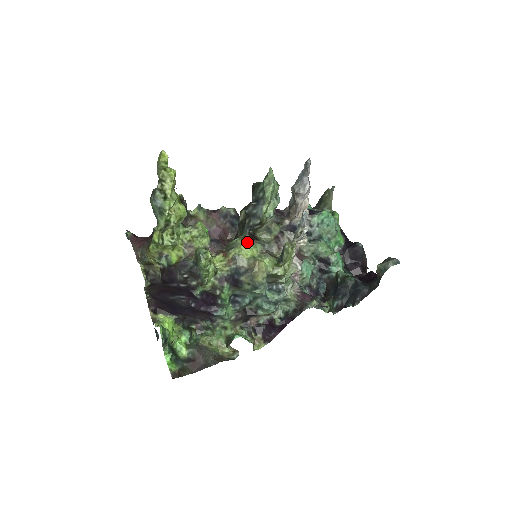
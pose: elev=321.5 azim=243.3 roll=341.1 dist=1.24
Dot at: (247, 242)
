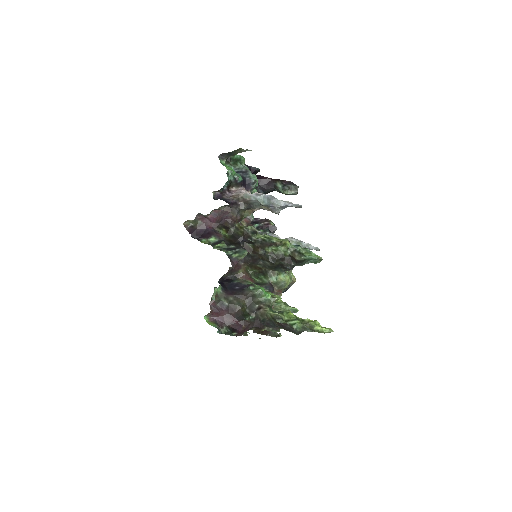
Dot at: (288, 277)
